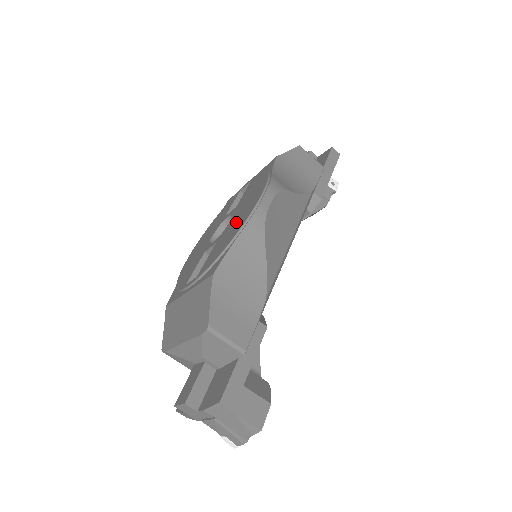
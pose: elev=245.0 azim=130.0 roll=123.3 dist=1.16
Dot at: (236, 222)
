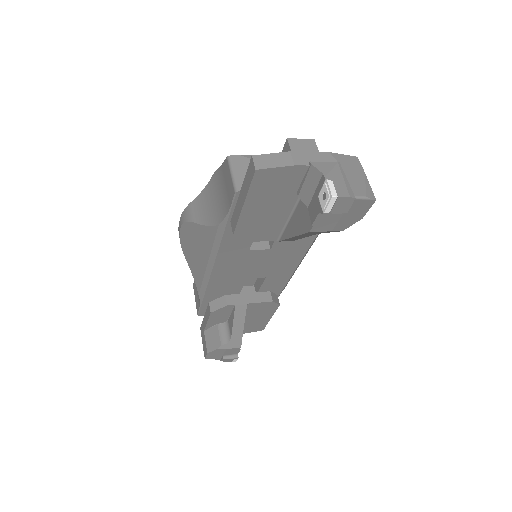
Dot at: occluded
